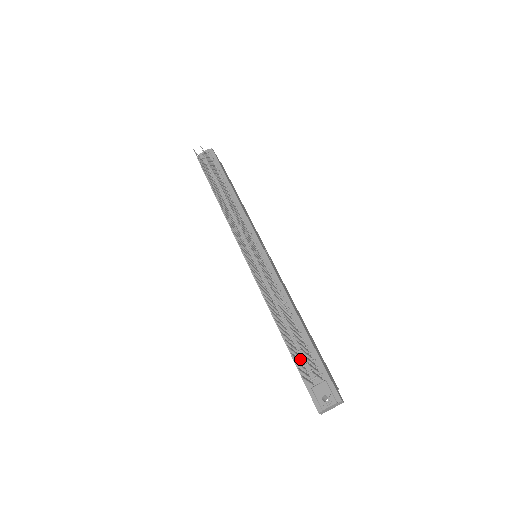
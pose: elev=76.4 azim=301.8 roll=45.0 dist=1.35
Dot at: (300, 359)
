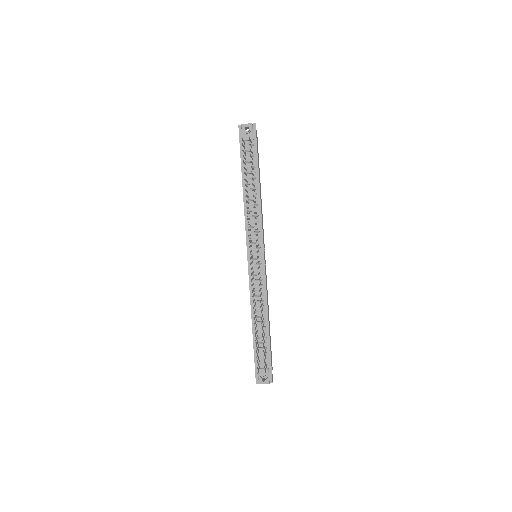
Dot at: (258, 349)
